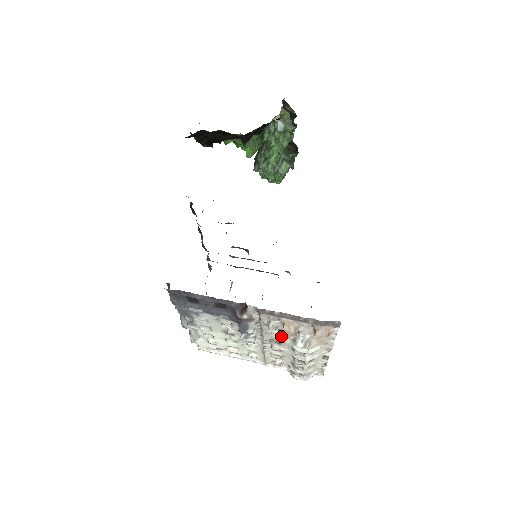
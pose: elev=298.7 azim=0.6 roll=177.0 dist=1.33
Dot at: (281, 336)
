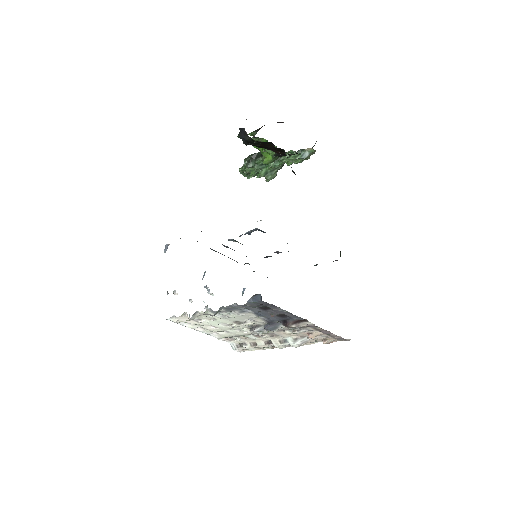
Dot at: (287, 334)
